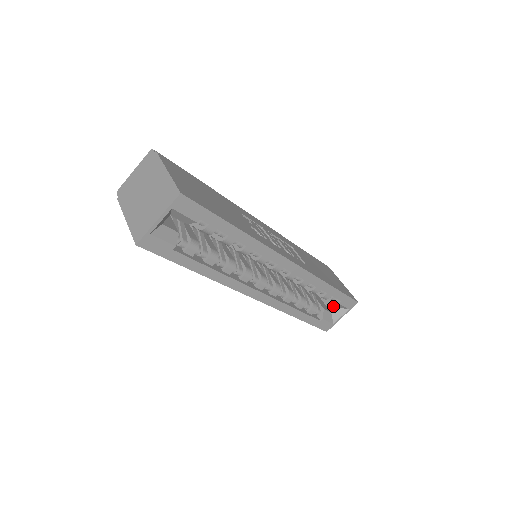
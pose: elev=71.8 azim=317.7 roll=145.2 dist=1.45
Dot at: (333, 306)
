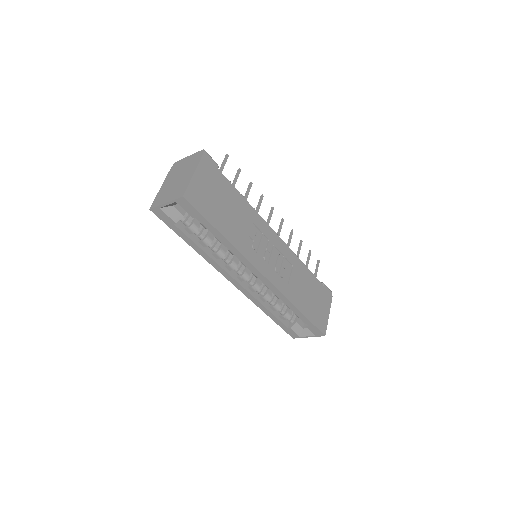
Dot at: occluded
